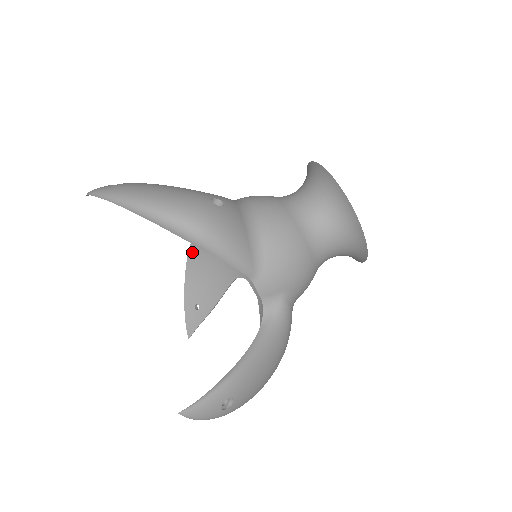
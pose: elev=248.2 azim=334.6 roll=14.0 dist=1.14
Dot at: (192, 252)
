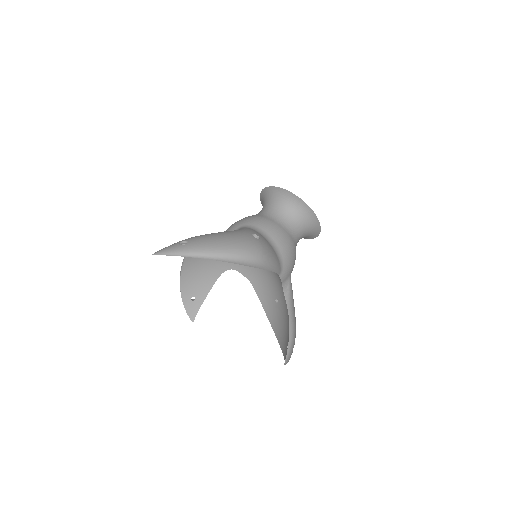
Dot at: (187, 262)
